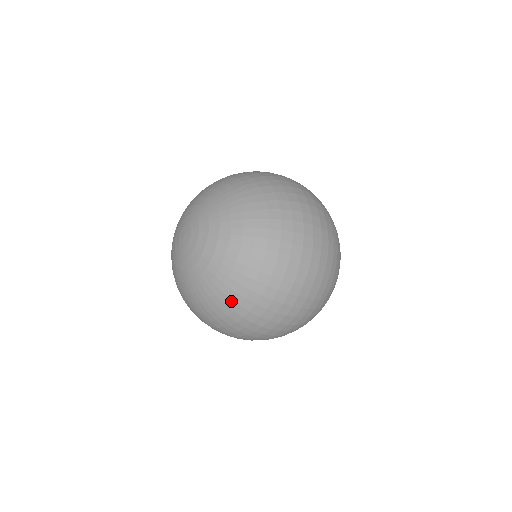
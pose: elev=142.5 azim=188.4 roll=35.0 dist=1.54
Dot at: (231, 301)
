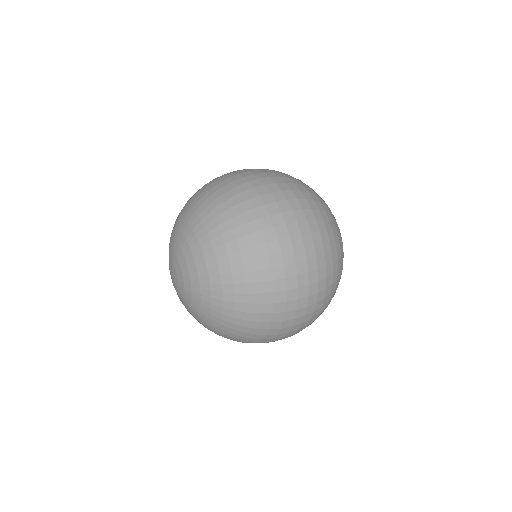
Dot at: (238, 313)
